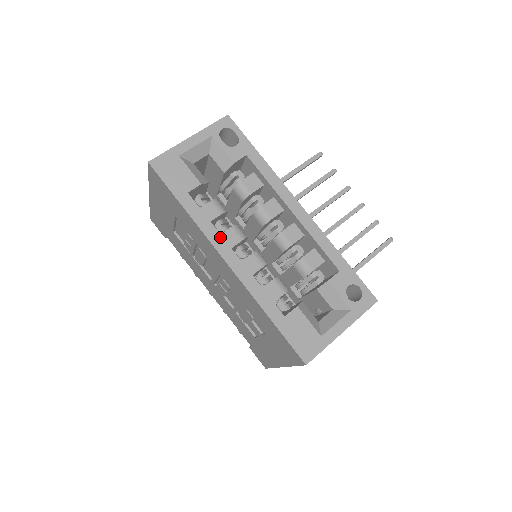
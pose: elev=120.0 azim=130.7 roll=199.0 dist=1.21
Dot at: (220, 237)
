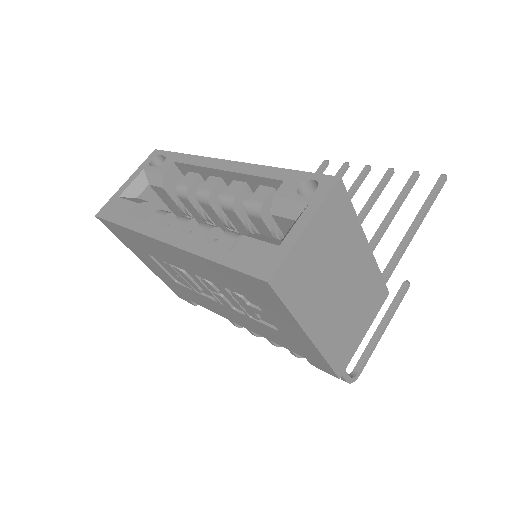
Dot at: (156, 227)
